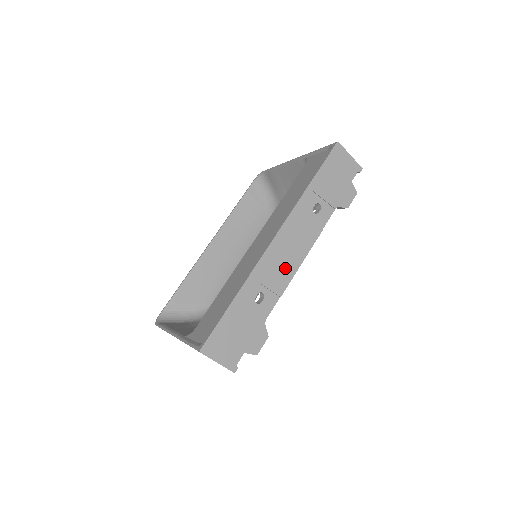
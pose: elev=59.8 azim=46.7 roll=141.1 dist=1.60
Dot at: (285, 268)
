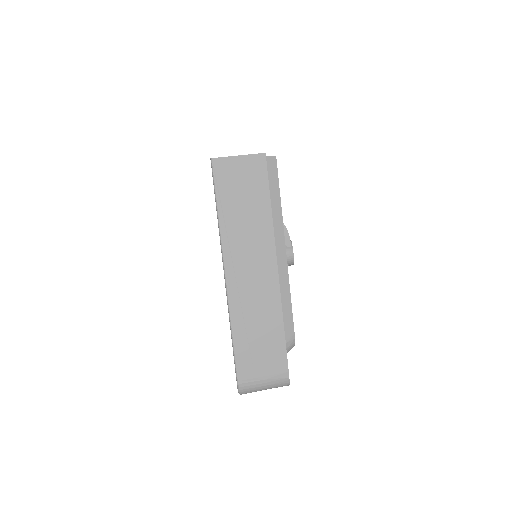
Dot at: occluded
